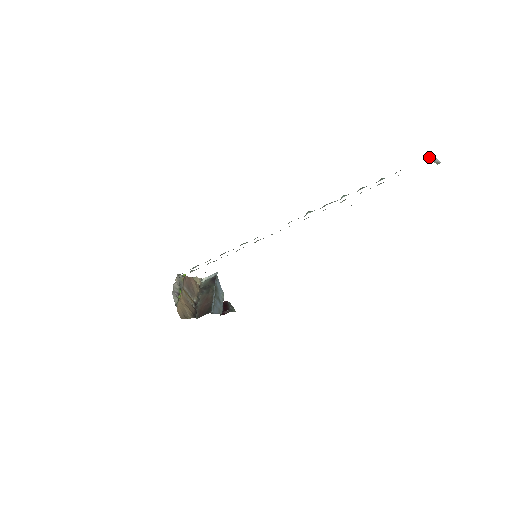
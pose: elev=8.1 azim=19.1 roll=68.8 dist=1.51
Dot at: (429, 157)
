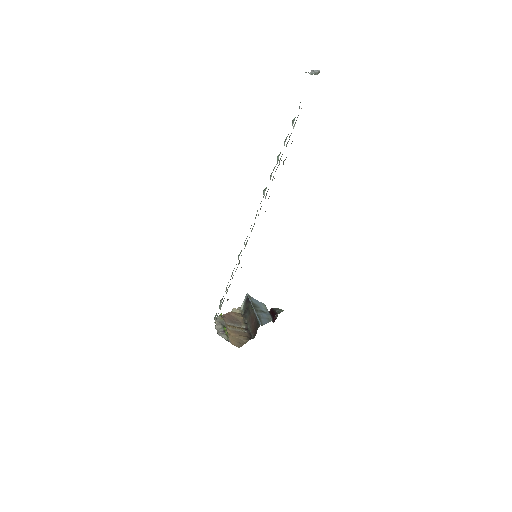
Dot at: (311, 74)
